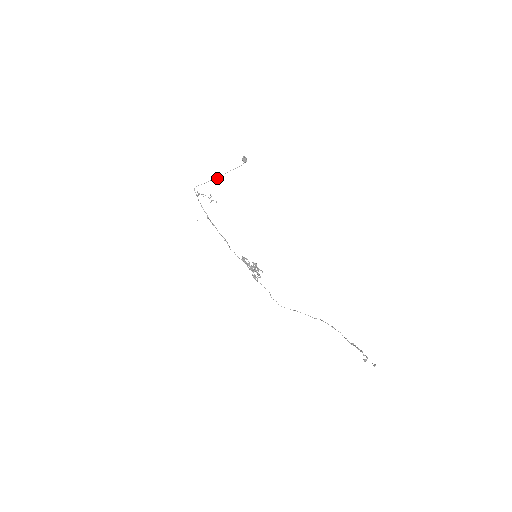
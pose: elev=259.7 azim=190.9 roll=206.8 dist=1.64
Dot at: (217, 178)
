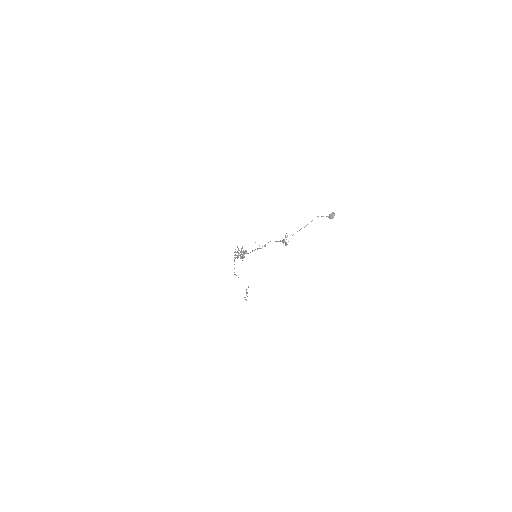
Dot at: occluded
